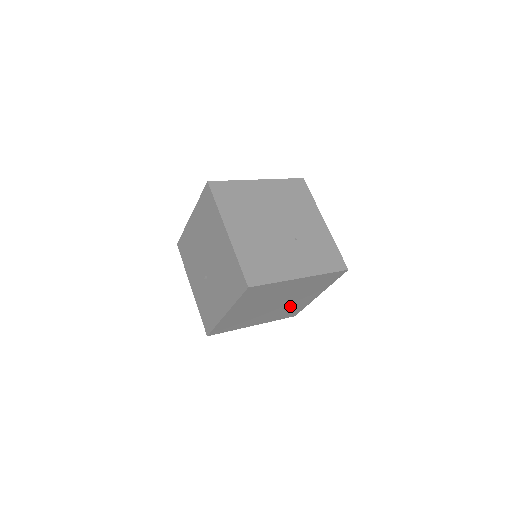
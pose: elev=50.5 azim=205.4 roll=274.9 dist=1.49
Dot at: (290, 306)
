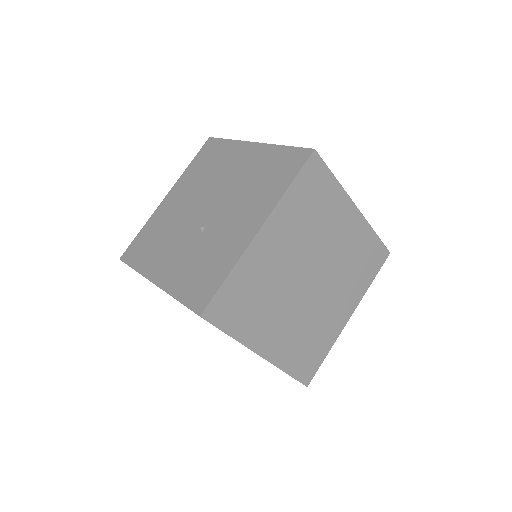
Dot at: (317, 321)
